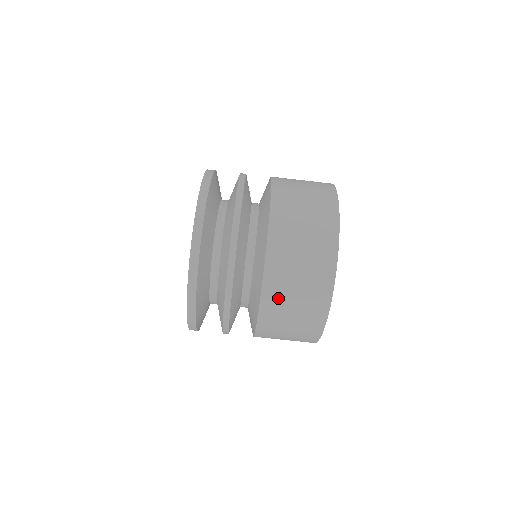
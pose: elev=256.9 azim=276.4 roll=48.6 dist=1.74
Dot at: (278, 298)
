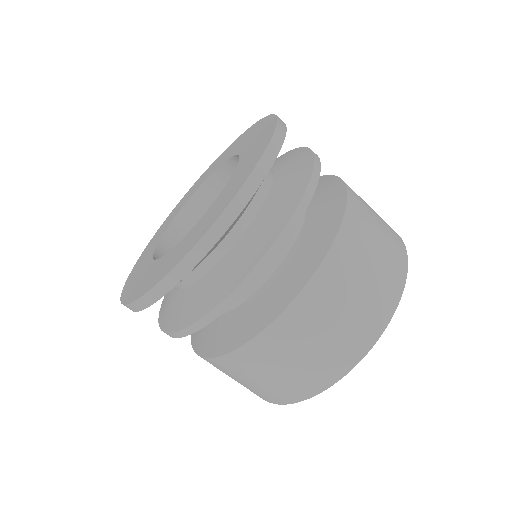
Dot at: (313, 314)
